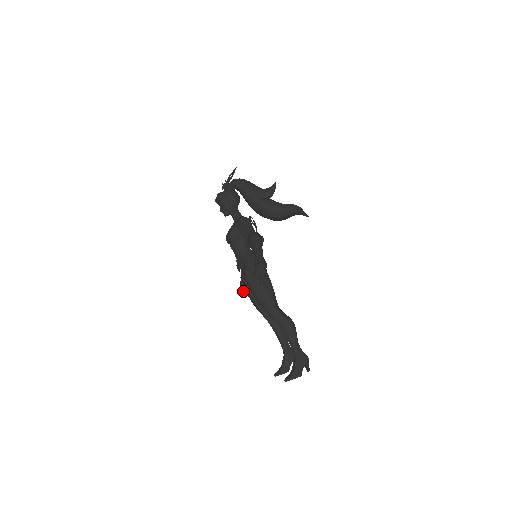
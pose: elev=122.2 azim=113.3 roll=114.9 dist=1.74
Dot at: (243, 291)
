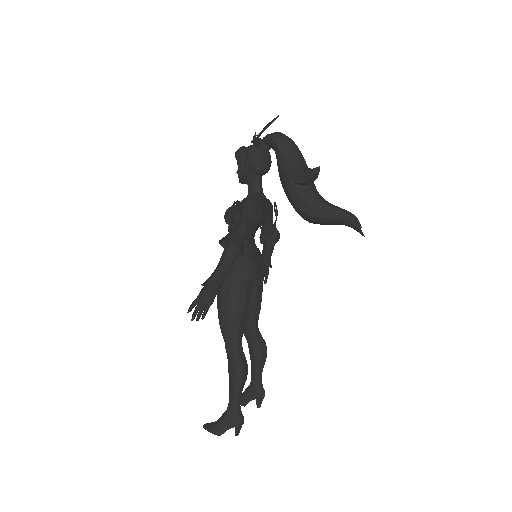
Dot at: occluded
